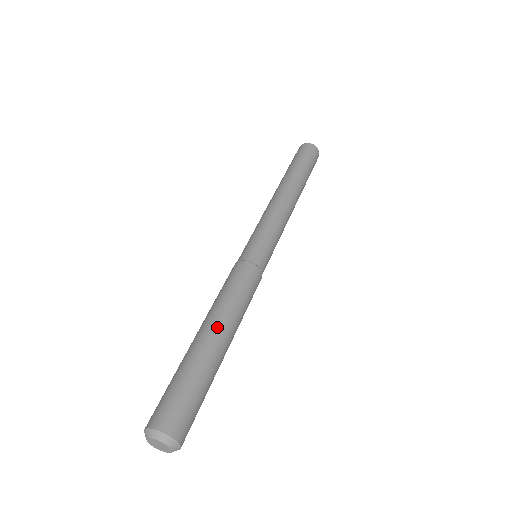
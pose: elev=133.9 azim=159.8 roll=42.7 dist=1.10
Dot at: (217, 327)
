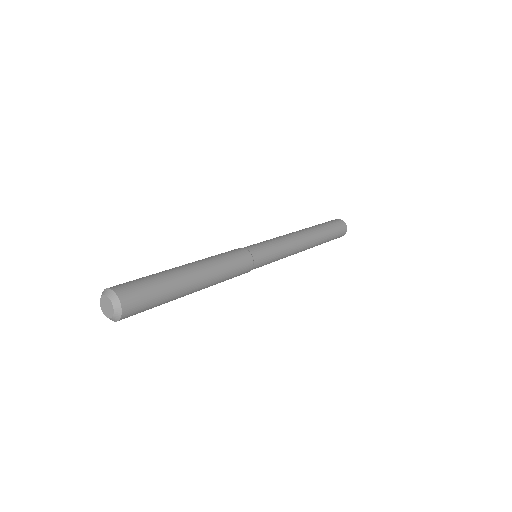
Dot at: (187, 264)
